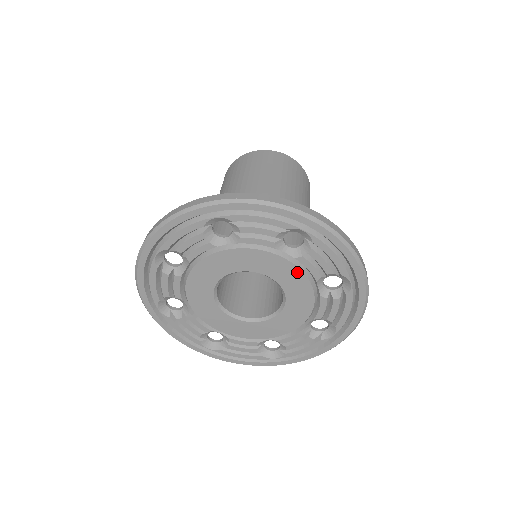
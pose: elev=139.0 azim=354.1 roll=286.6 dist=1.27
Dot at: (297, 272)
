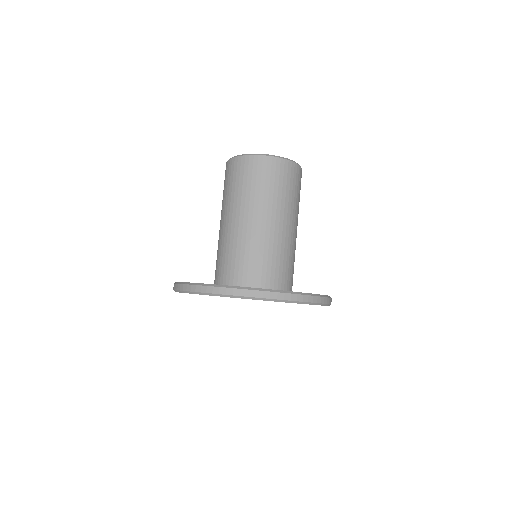
Dot at: occluded
